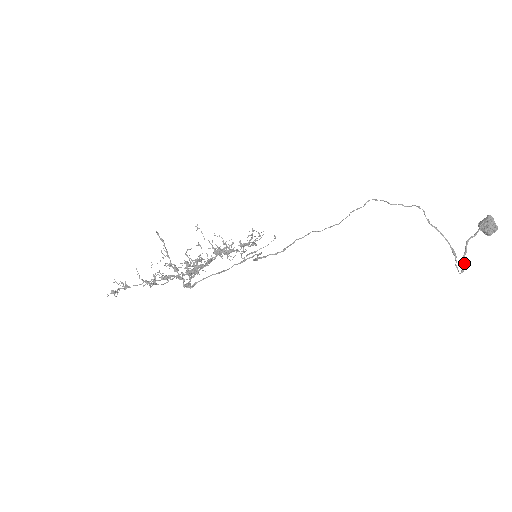
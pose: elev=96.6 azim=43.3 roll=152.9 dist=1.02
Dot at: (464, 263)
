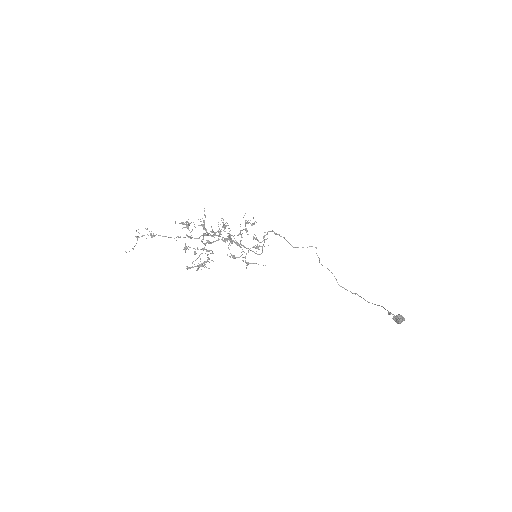
Dot at: (389, 314)
